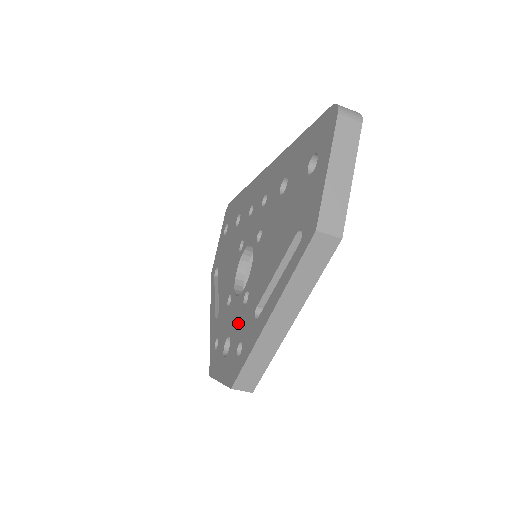
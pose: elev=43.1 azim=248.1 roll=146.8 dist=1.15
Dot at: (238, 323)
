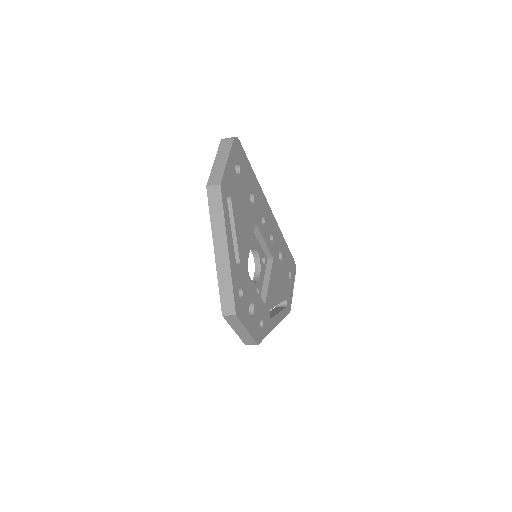
Dot at: occluded
